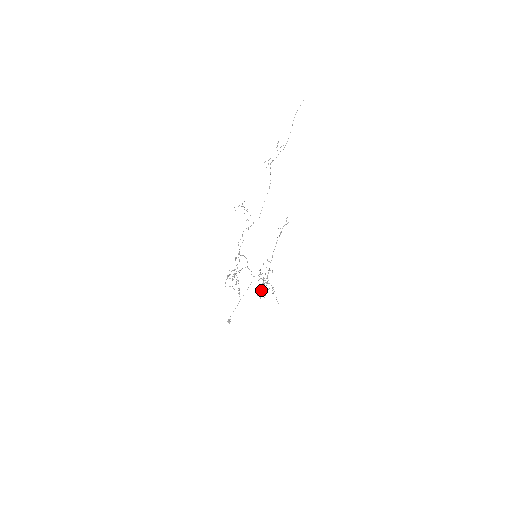
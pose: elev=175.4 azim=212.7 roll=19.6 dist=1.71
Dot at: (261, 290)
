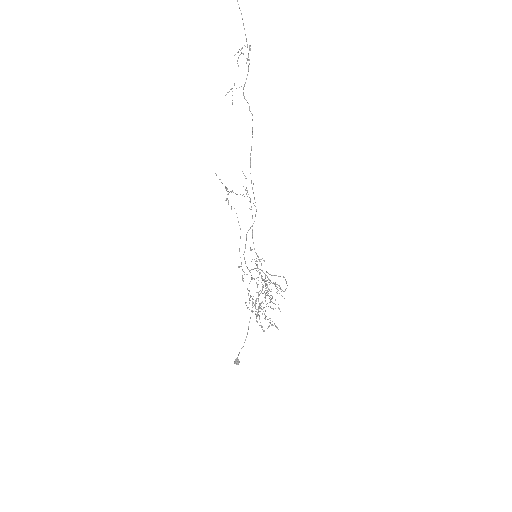
Dot at: (265, 296)
